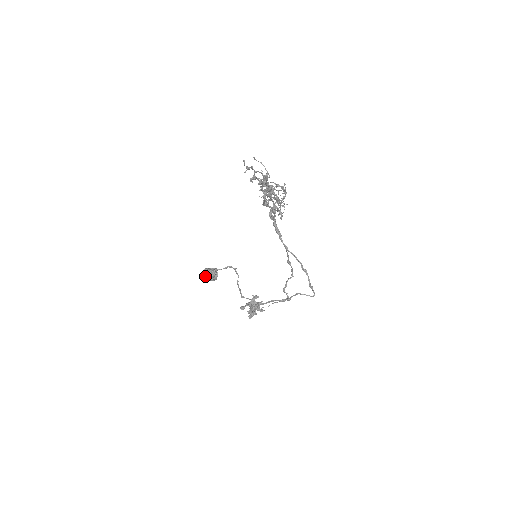
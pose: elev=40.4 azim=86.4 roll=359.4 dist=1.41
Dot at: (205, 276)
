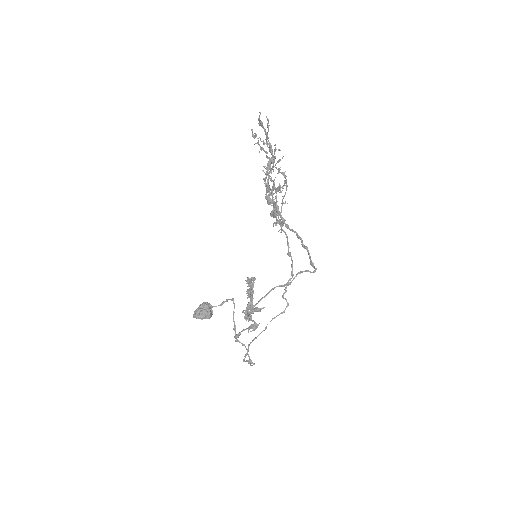
Dot at: (199, 309)
